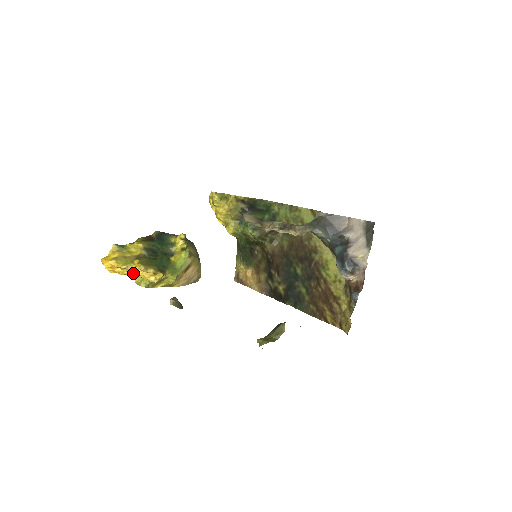
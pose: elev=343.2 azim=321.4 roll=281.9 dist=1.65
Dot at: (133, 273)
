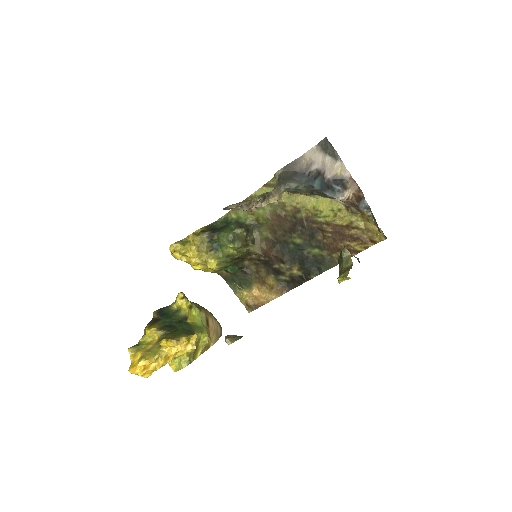
Dot at: (168, 358)
